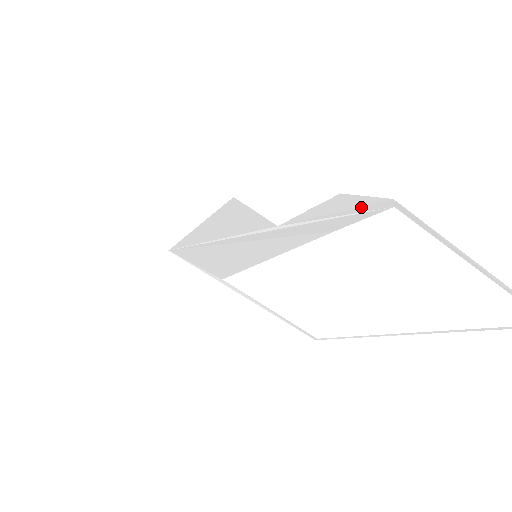
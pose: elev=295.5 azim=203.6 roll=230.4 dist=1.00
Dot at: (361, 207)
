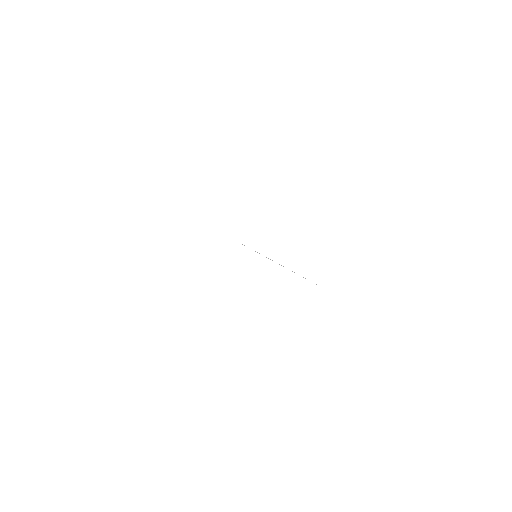
Dot at: occluded
